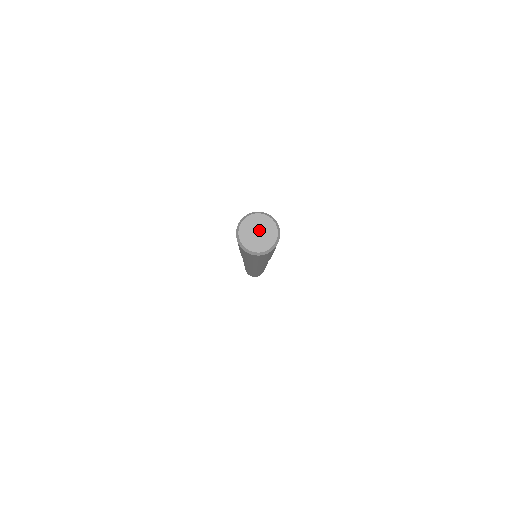
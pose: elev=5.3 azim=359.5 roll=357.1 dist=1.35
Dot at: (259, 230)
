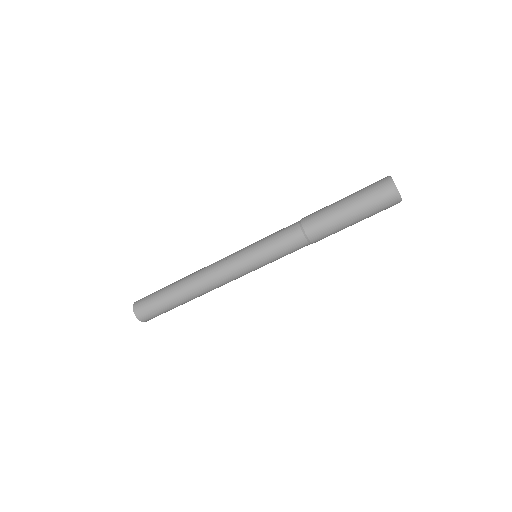
Dot at: occluded
